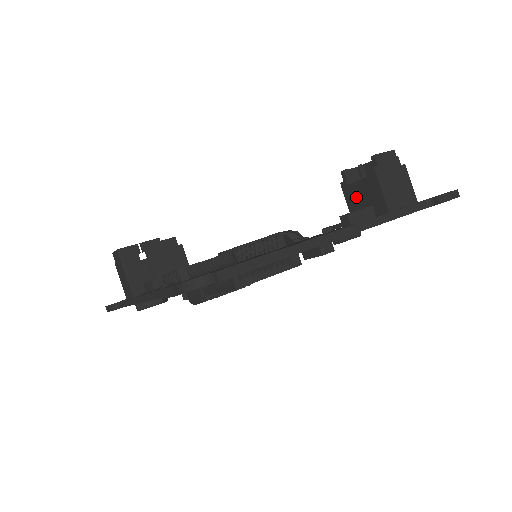
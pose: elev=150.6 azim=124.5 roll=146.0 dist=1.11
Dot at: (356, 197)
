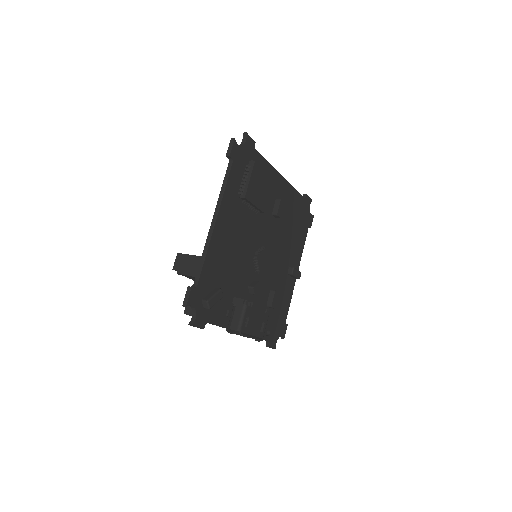
Dot at: occluded
